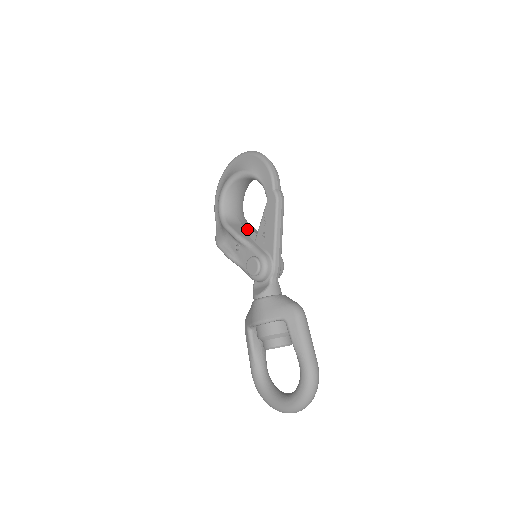
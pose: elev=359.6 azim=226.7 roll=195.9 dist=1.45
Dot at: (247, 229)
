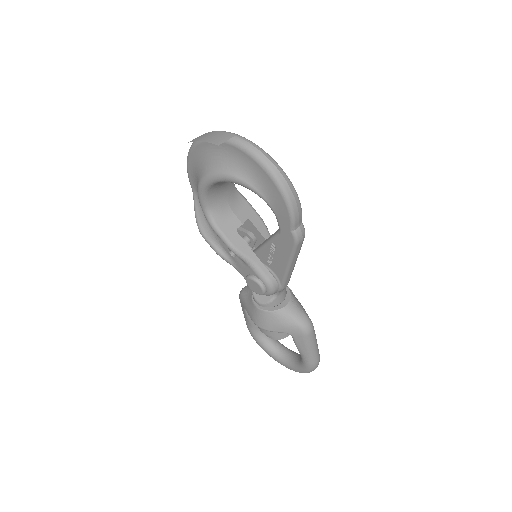
Dot at: (243, 221)
